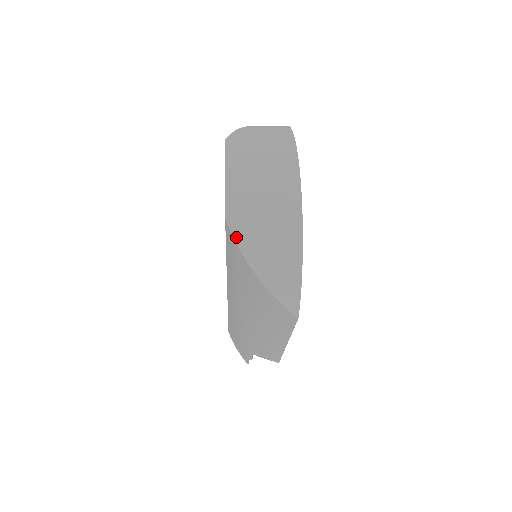
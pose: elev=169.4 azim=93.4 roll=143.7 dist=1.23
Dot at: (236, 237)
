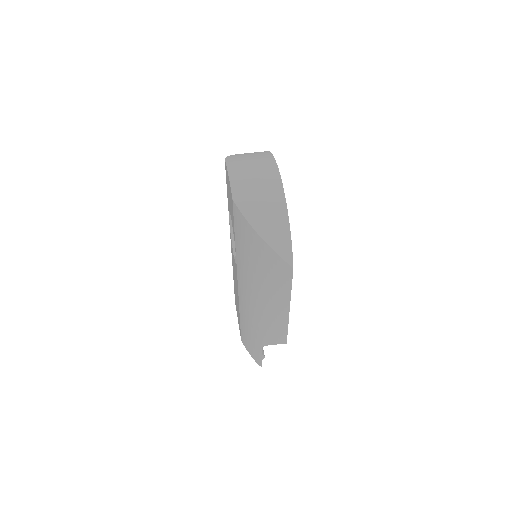
Dot at: (241, 210)
